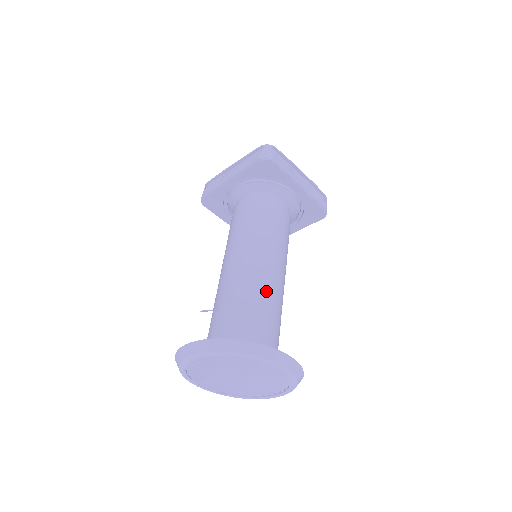
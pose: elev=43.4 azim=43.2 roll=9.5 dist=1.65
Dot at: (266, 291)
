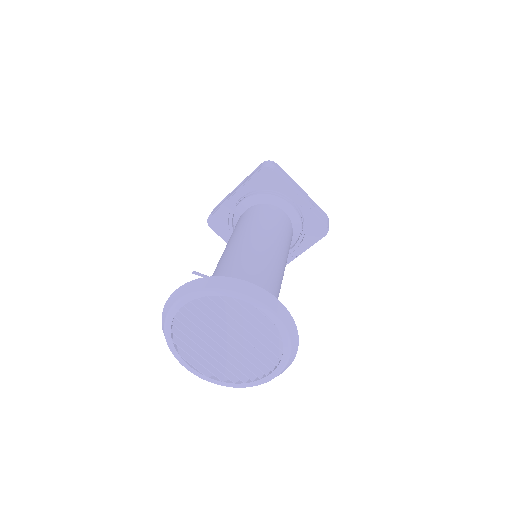
Dot at: (261, 264)
